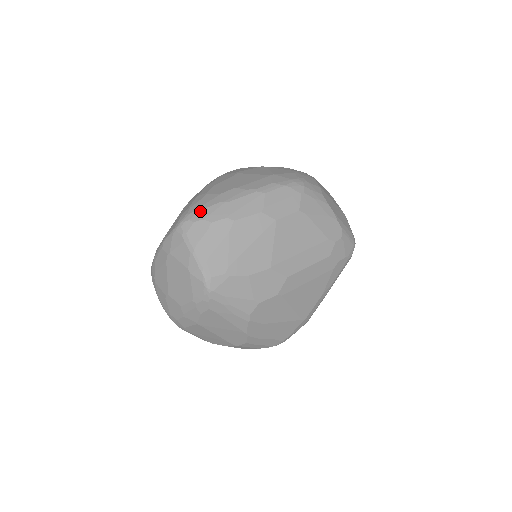
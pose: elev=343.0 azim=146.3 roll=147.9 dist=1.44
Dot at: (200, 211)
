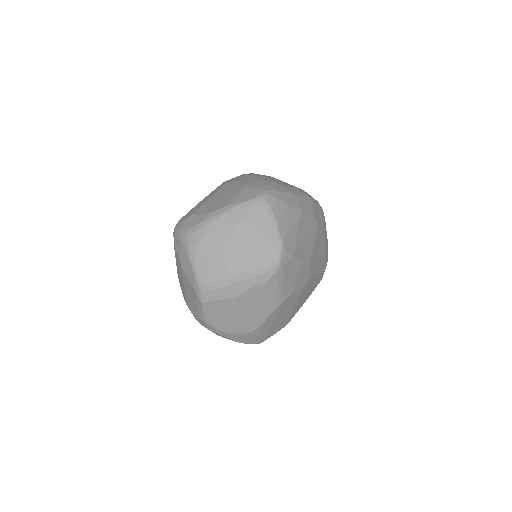
Dot at: (278, 192)
